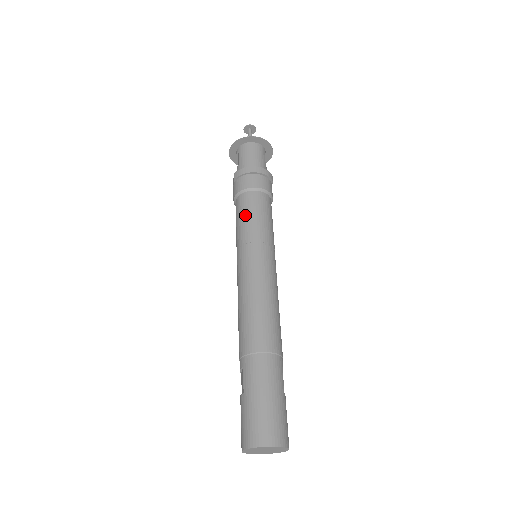
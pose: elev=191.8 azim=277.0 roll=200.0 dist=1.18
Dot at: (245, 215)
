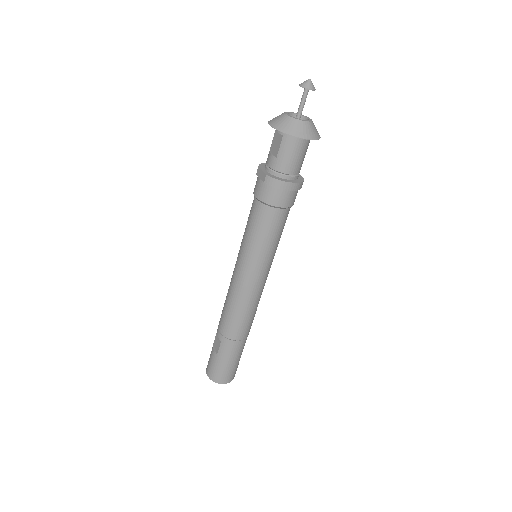
Dot at: (262, 233)
